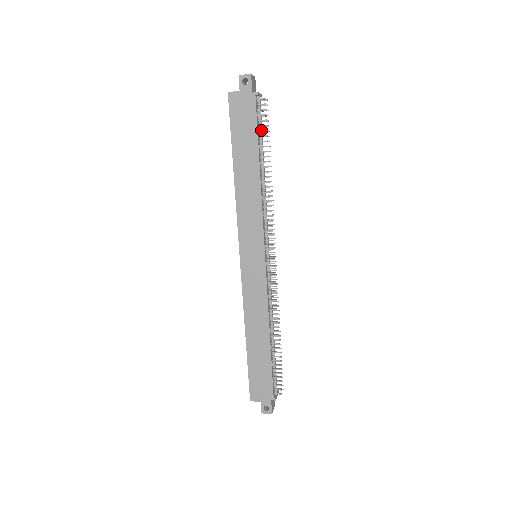
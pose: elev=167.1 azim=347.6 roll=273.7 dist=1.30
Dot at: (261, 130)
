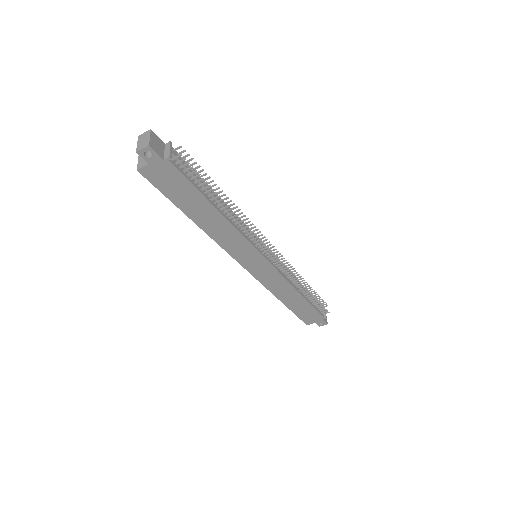
Dot at: (197, 181)
